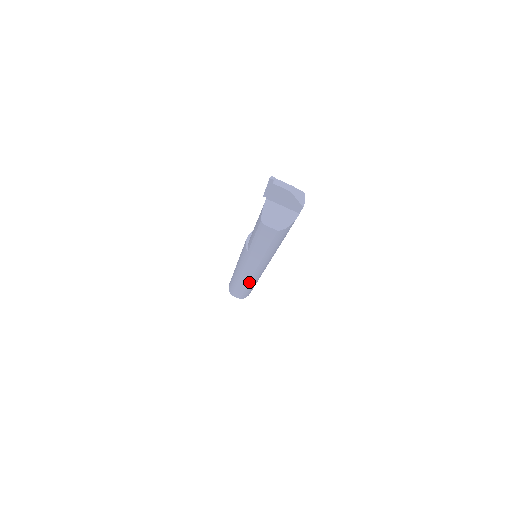
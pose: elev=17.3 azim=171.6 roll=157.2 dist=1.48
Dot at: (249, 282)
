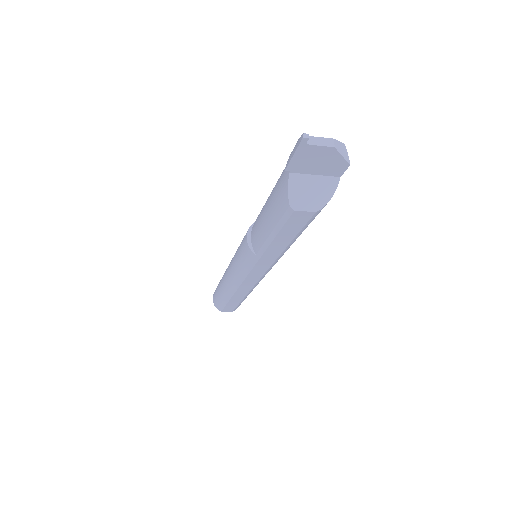
Dot at: (250, 290)
